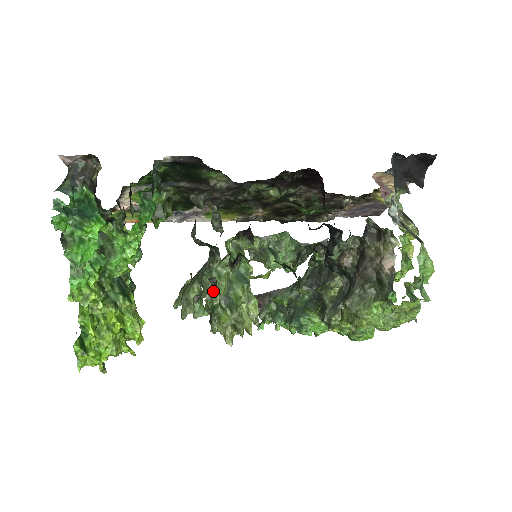
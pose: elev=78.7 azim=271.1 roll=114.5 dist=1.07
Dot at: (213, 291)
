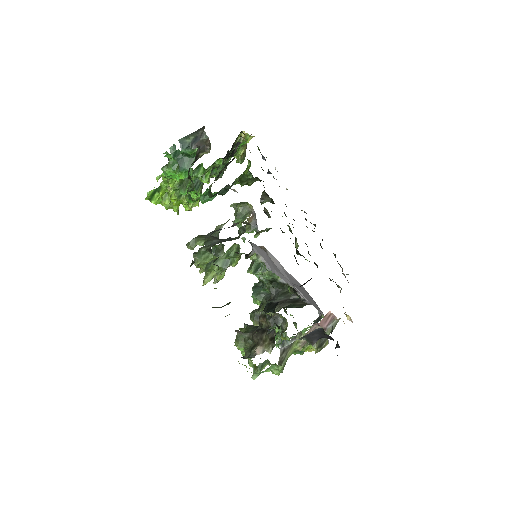
Dot at: (199, 259)
